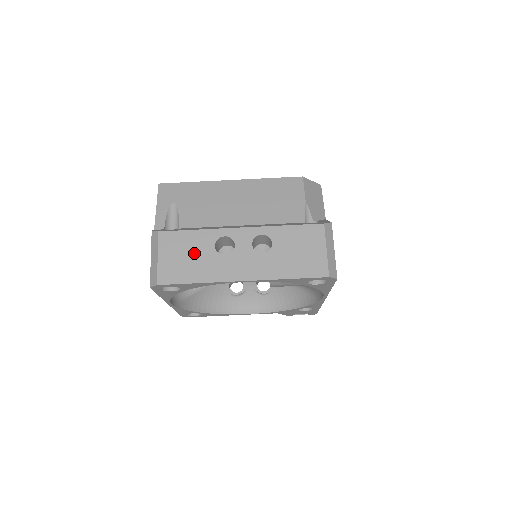
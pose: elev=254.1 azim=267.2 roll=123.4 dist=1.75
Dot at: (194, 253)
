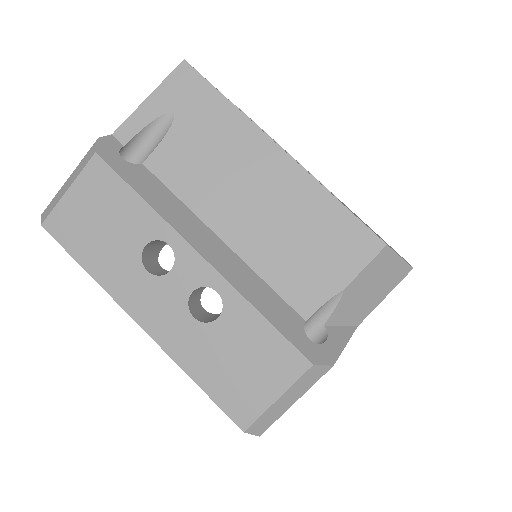
Dot at: (113, 228)
